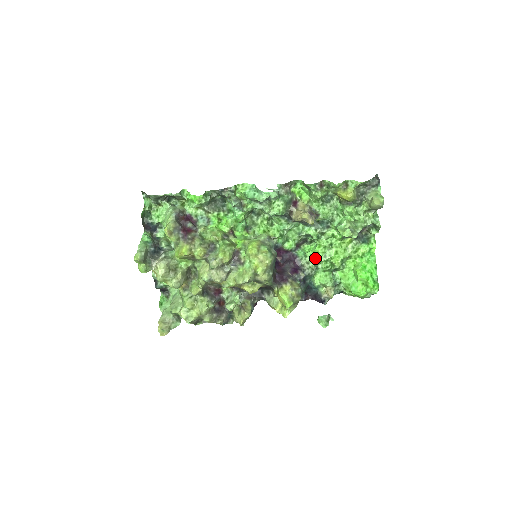
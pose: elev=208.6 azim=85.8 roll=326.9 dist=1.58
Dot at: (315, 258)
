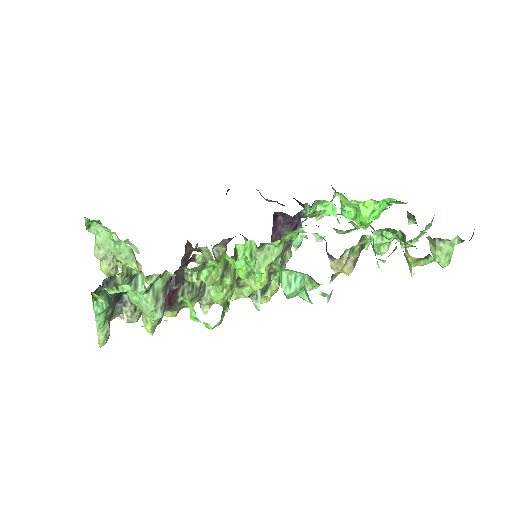
Dot at: (325, 213)
